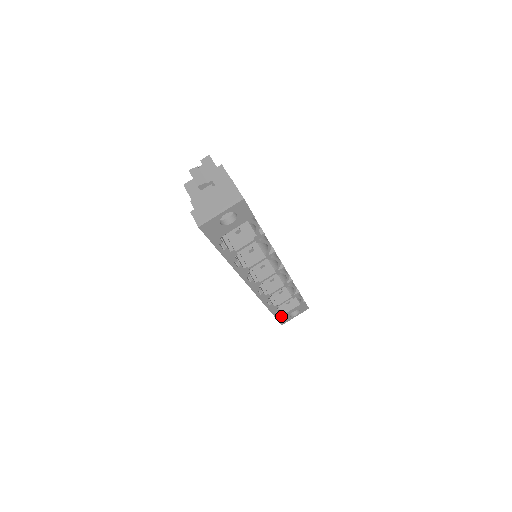
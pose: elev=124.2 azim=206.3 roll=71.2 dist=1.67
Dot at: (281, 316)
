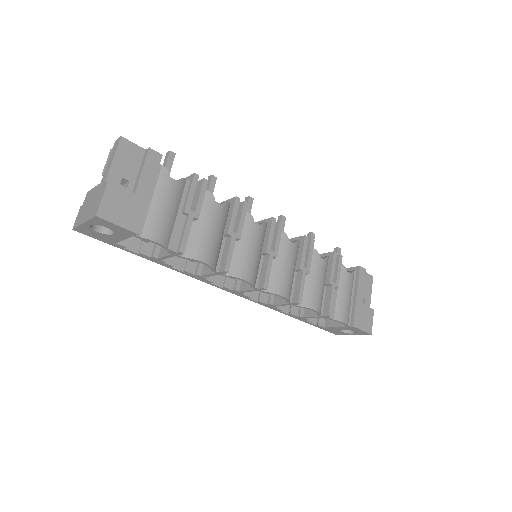
Dot at: (324, 327)
